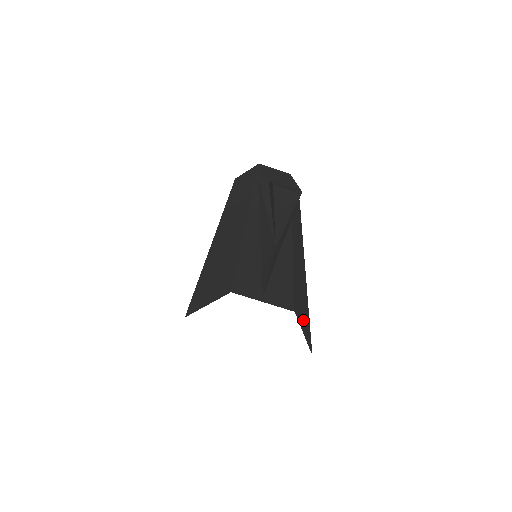
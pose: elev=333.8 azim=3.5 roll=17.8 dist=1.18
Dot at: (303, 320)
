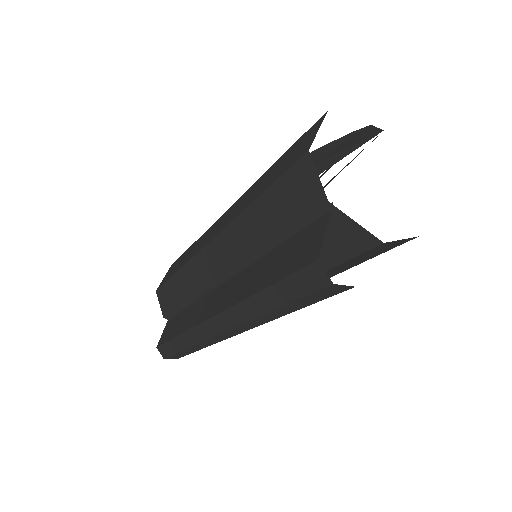
Dot at: occluded
